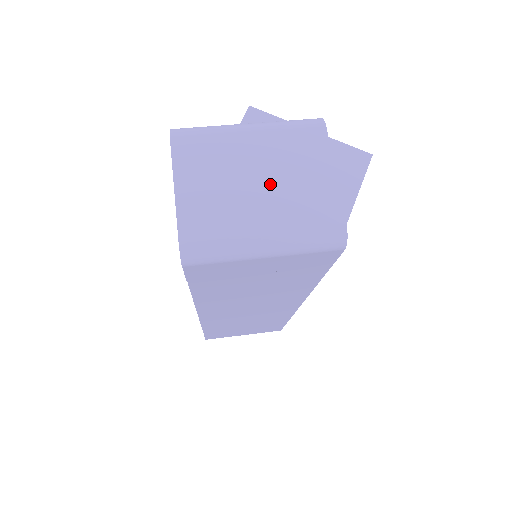
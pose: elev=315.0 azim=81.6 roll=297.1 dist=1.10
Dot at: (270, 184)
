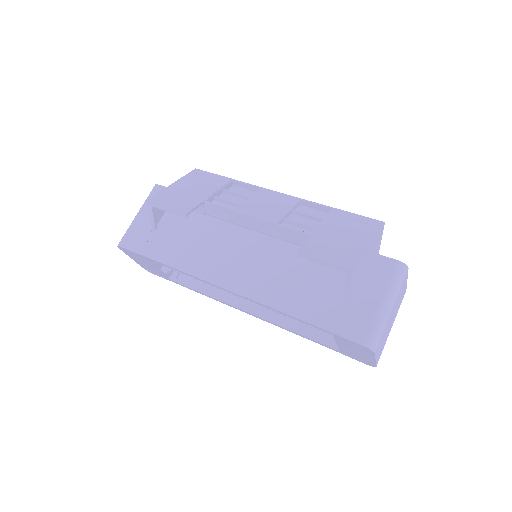
Dot at: occluded
